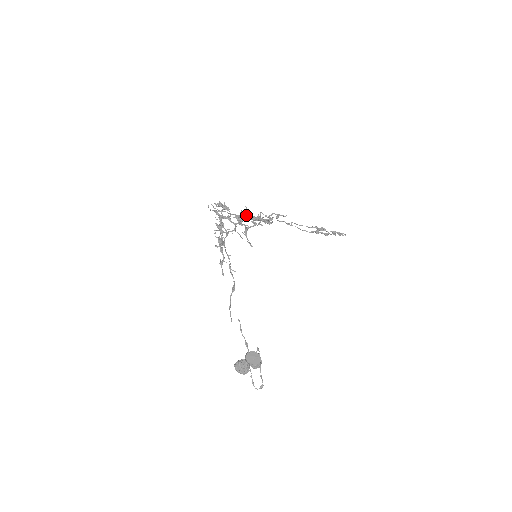
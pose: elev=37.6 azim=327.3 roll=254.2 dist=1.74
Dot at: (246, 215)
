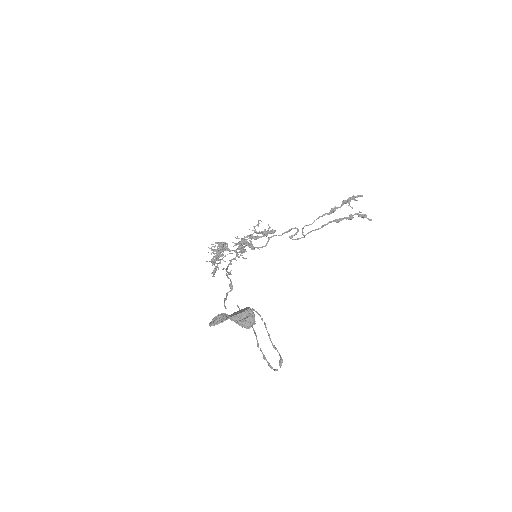
Dot at: (244, 239)
